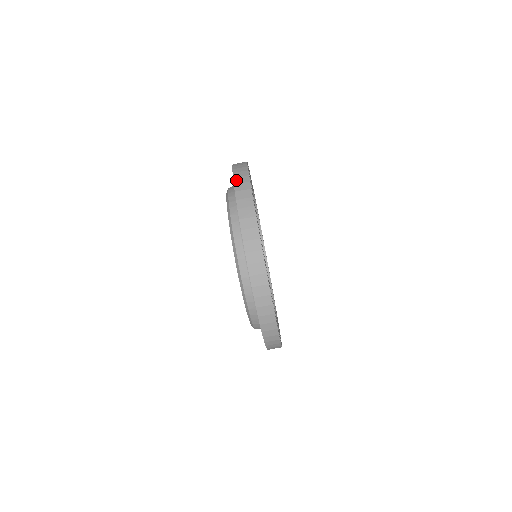
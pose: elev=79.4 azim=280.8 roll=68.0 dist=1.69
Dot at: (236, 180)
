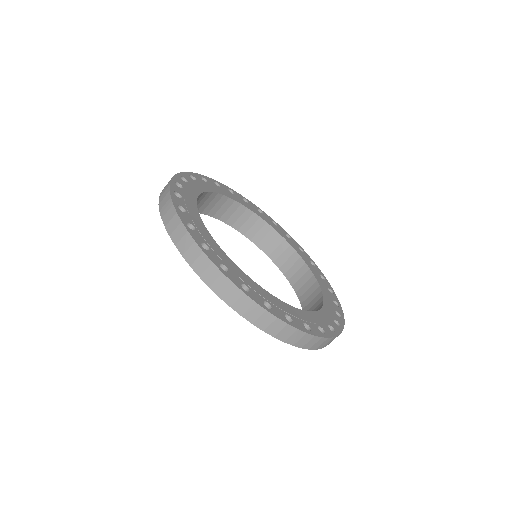
Dot at: (205, 279)
